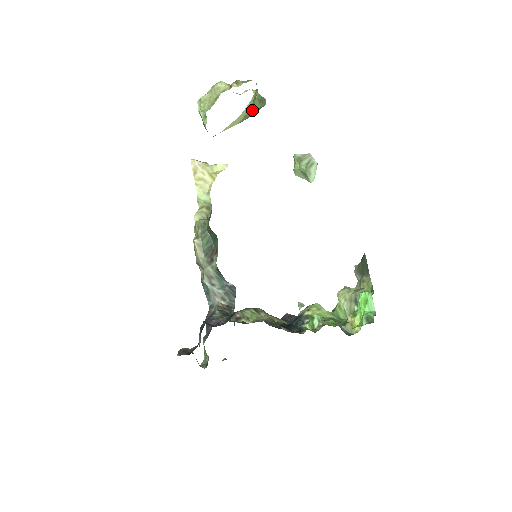
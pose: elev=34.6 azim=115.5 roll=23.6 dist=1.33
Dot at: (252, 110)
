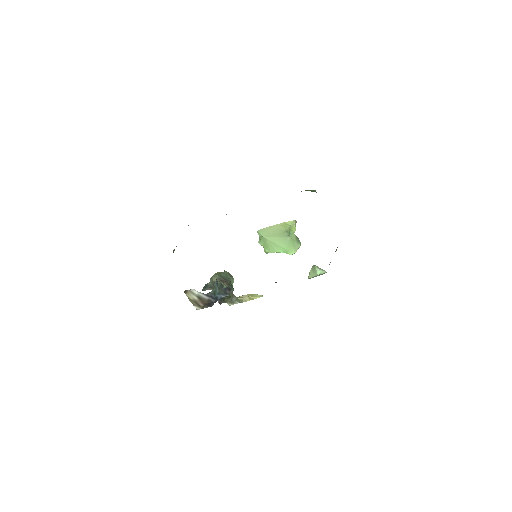
Dot at: (290, 235)
